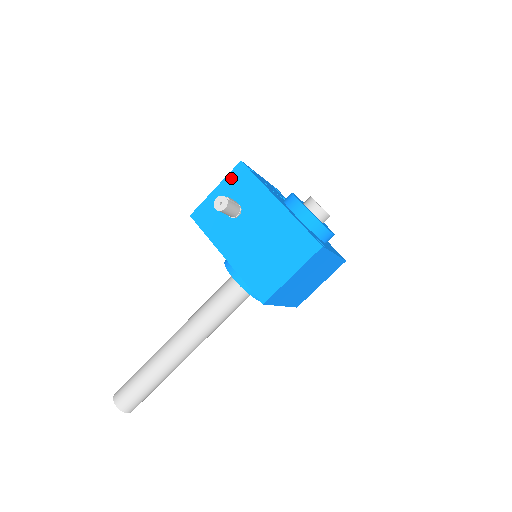
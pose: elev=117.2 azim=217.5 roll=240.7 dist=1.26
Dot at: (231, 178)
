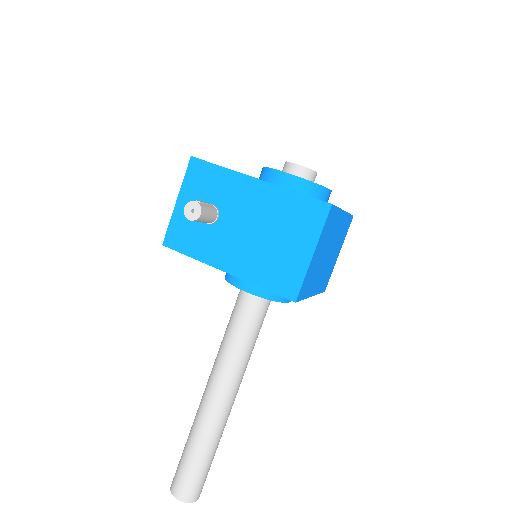
Dot at: (189, 181)
